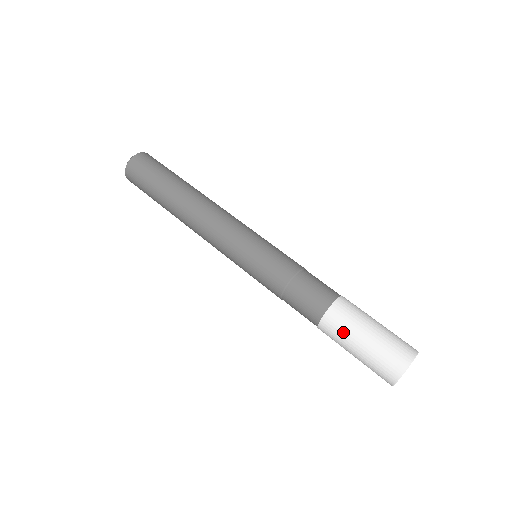
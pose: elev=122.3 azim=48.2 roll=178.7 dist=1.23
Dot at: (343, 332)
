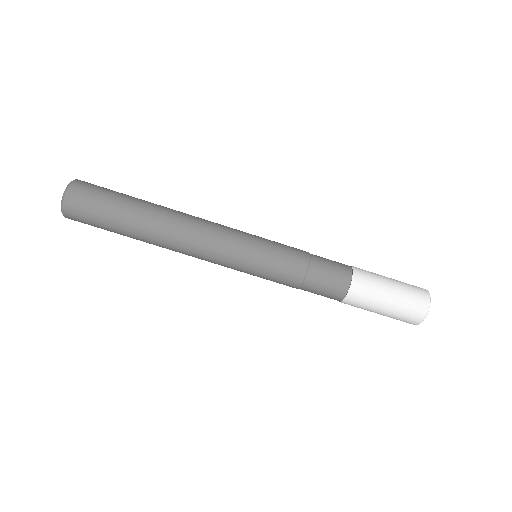
Dot at: (363, 308)
